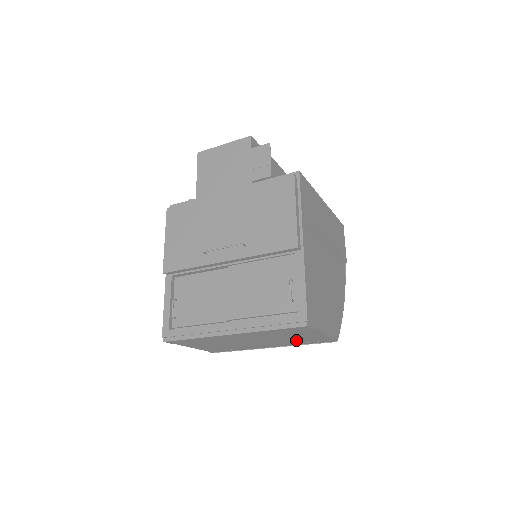
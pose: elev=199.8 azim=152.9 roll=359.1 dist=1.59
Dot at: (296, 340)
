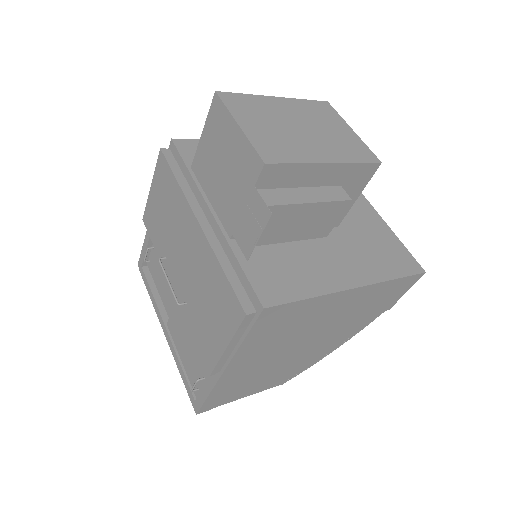
Dot at: occluded
